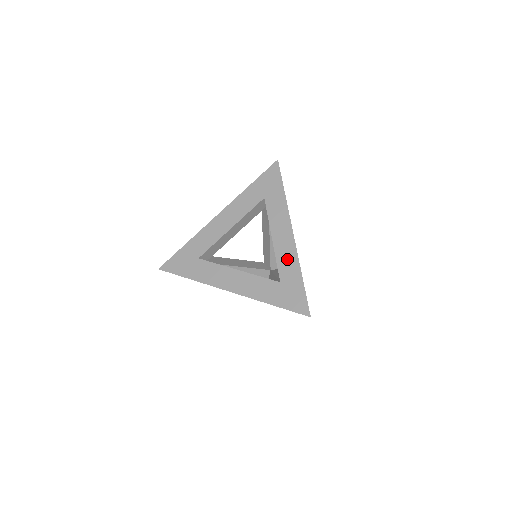
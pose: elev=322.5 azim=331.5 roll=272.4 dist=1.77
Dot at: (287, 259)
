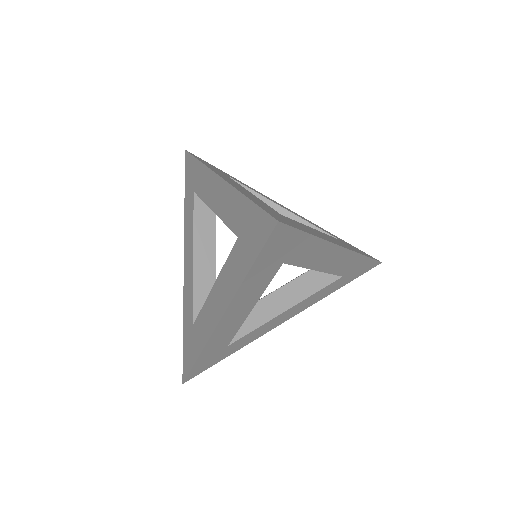
Dot at: (228, 206)
